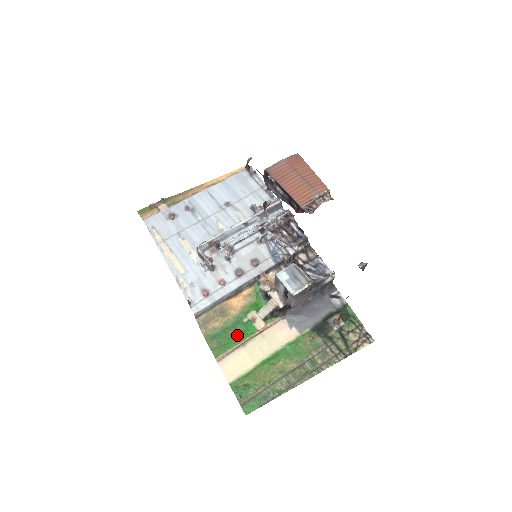
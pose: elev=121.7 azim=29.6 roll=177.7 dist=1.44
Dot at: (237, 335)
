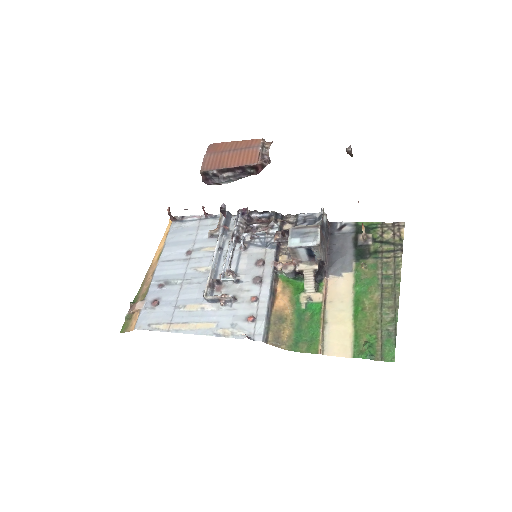
Dot at: (311, 322)
